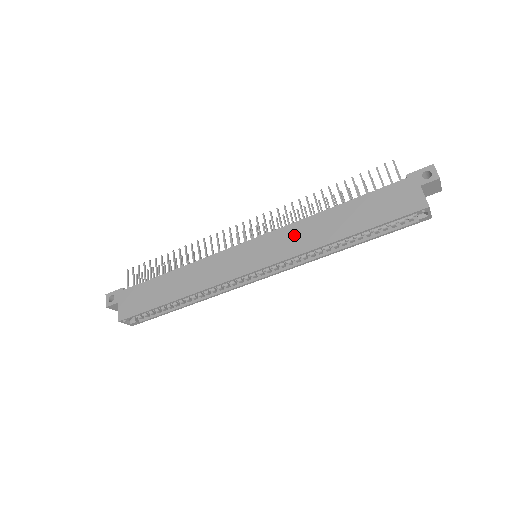
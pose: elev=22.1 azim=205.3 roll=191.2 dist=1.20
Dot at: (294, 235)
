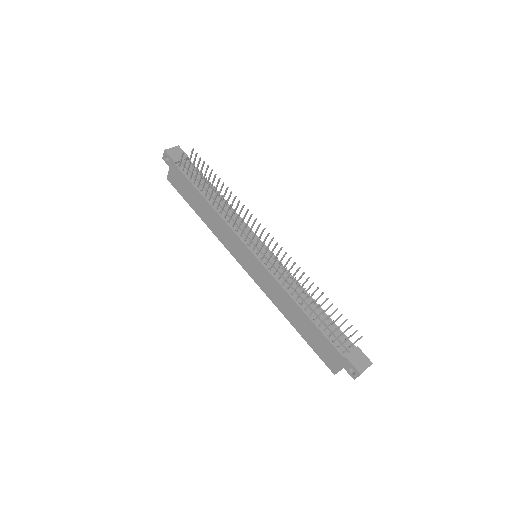
Dot at: (274, 288)
